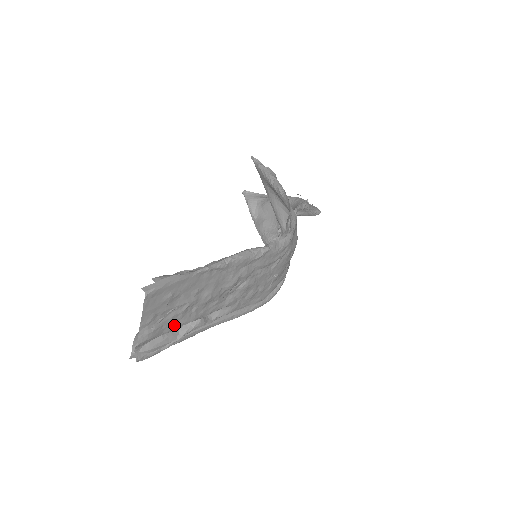
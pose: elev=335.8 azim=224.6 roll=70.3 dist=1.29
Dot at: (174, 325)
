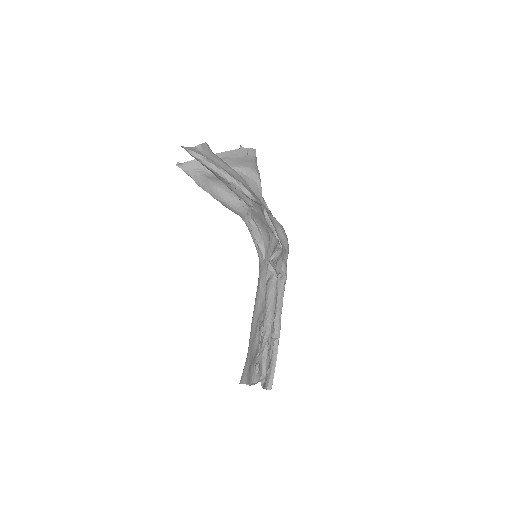
Dot at: occluded
